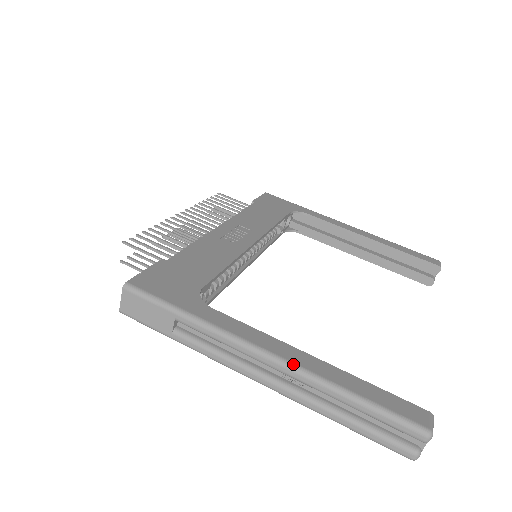
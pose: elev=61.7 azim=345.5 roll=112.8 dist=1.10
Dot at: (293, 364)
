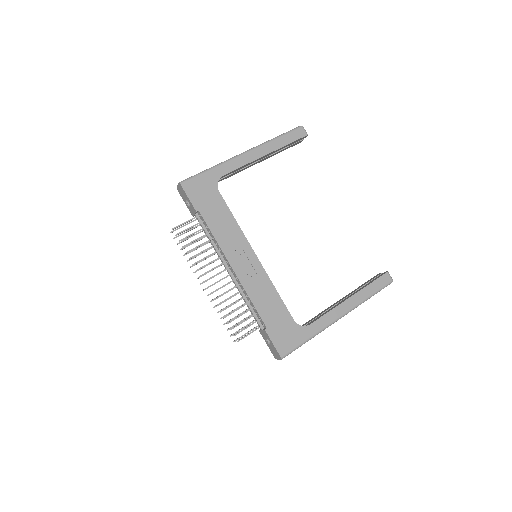
Dot at: (351, 310)
